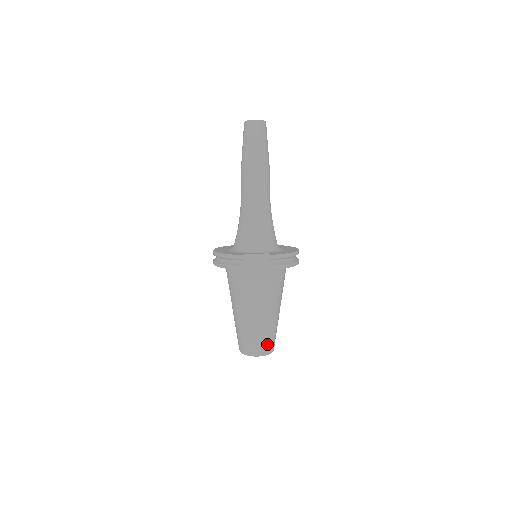
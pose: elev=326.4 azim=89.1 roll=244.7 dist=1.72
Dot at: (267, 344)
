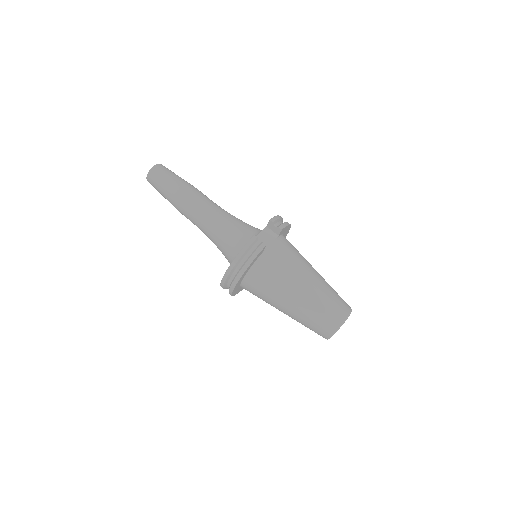
Dot at: (342, 301)
